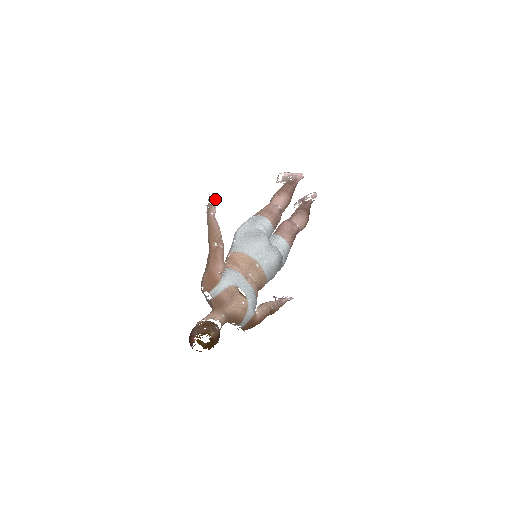
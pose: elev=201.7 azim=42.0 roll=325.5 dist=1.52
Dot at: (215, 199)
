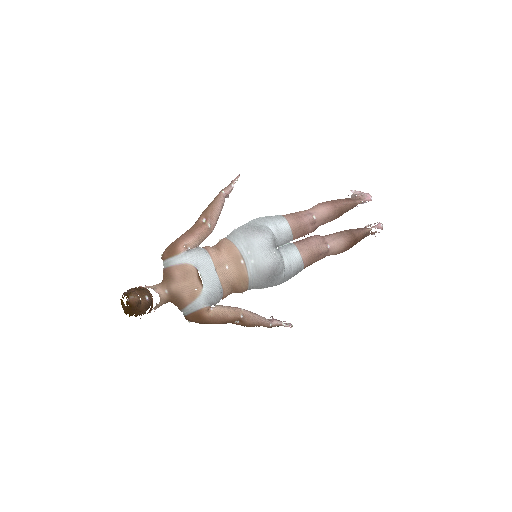
Dot at: (236, 180)
